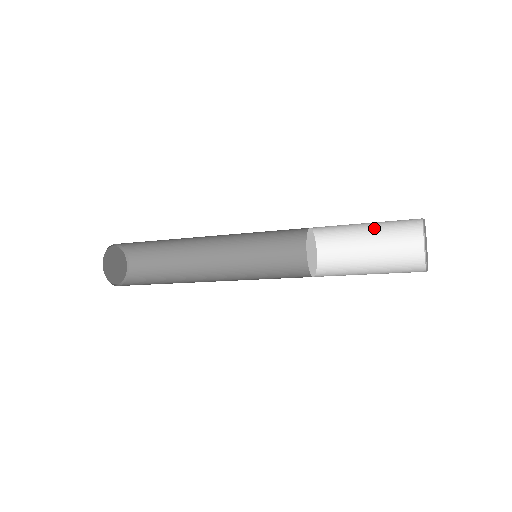
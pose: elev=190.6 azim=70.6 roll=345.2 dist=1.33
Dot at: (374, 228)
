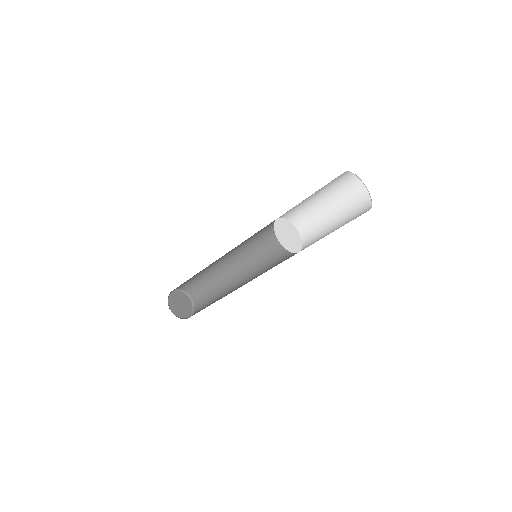
Dot at: (326, 196)
